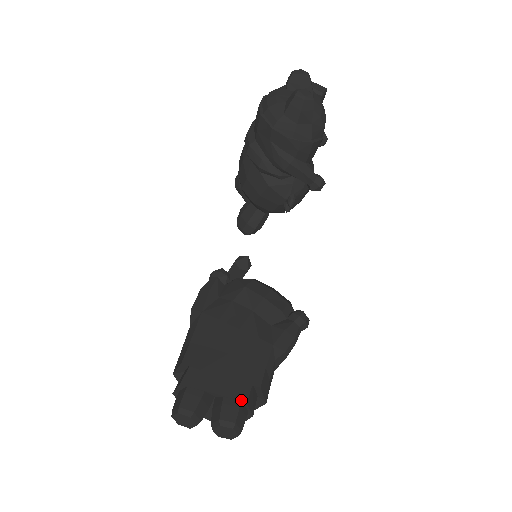
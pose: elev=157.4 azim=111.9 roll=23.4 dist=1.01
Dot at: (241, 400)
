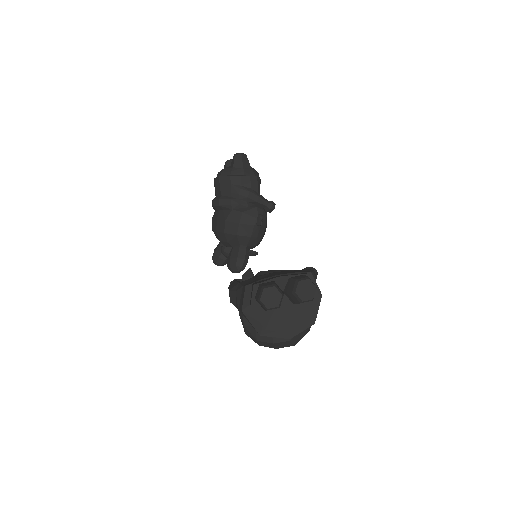
Dot at: (303, 274)
